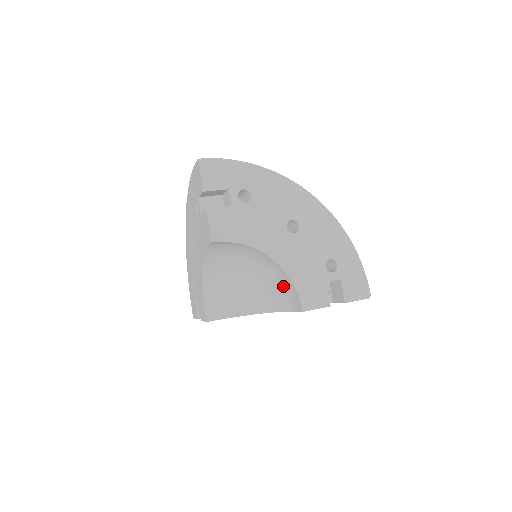
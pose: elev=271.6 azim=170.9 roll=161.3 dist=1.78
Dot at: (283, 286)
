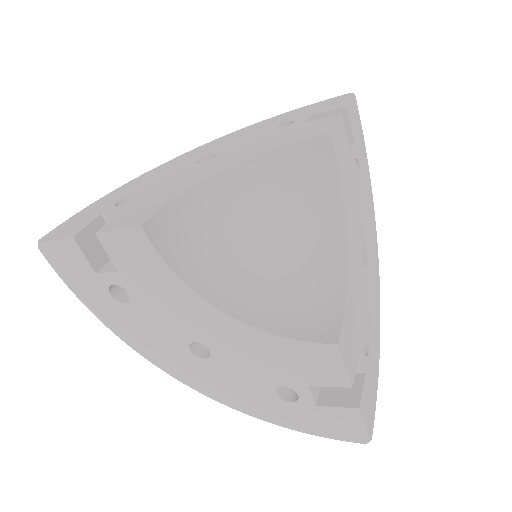
Dot at: (309, 298)
